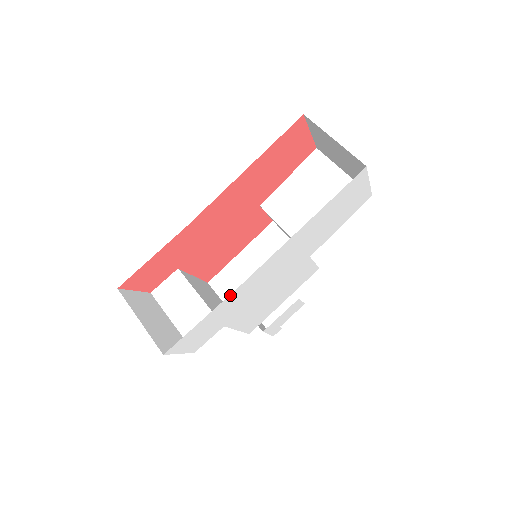
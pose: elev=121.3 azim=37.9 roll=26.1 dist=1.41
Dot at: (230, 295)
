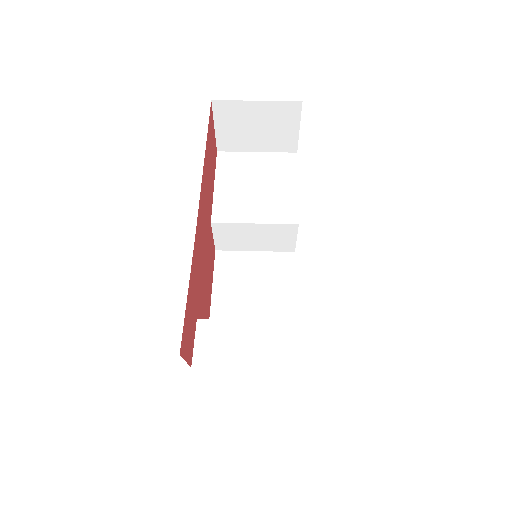
Dot at: occluded
